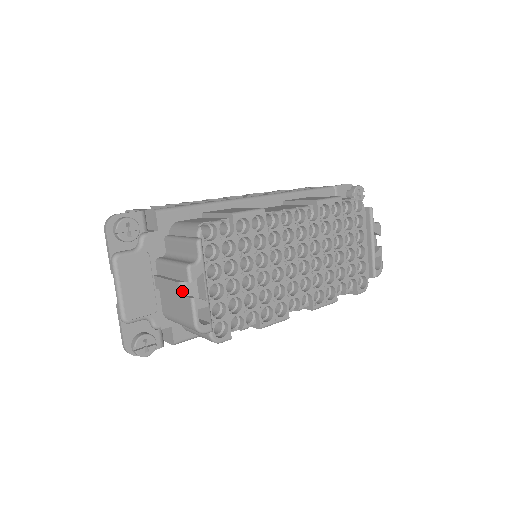
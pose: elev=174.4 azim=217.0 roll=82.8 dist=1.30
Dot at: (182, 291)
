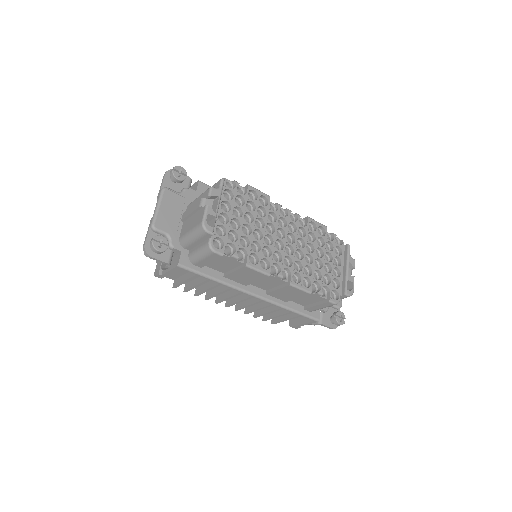
Dot at: (201, 203)
